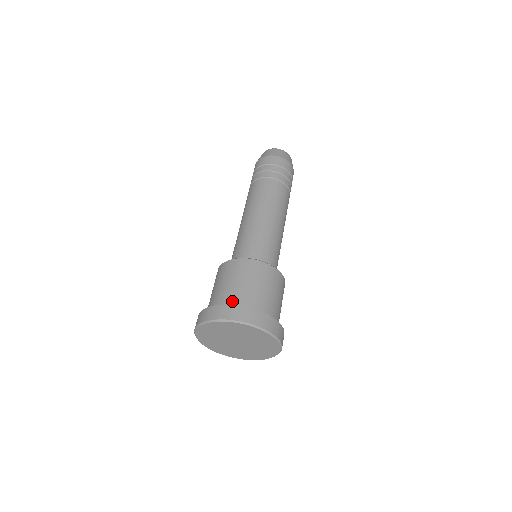
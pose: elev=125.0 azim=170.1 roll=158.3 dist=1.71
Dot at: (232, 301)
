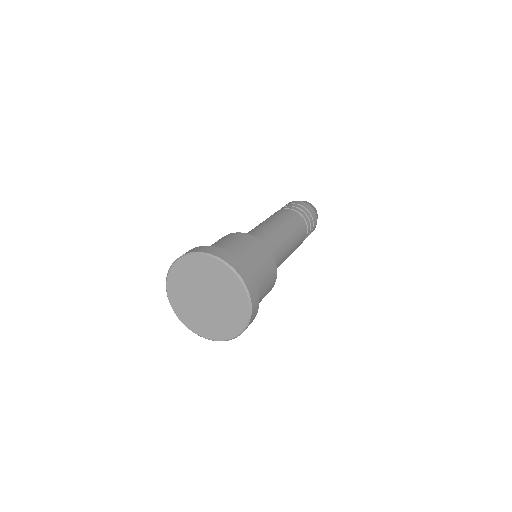
Dot at: occluded
